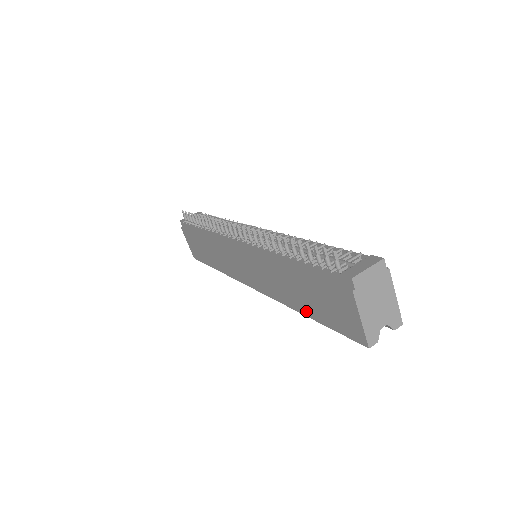
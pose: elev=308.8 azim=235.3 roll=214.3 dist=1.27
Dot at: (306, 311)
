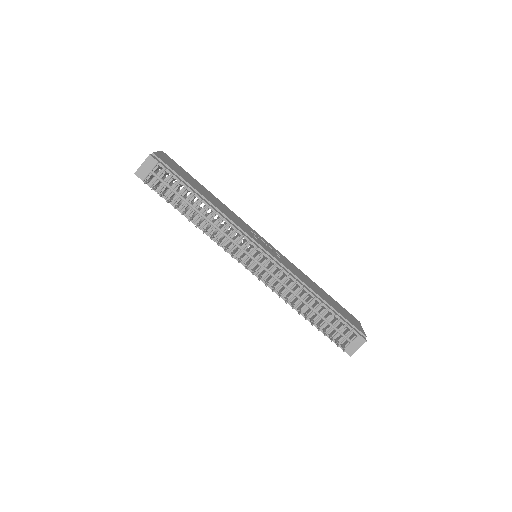
Dot at: occluded
